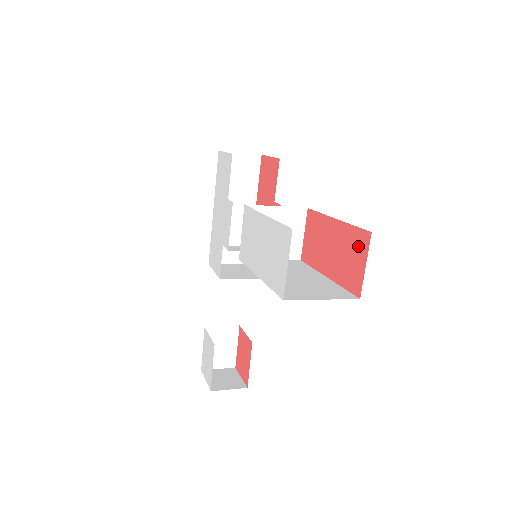
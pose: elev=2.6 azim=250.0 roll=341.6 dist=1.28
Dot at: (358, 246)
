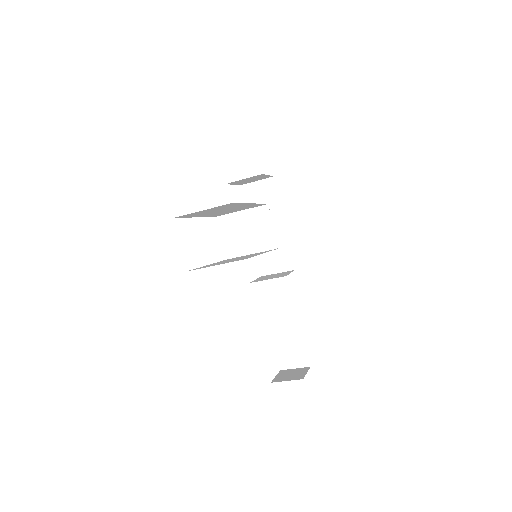
Dot at: occluded
